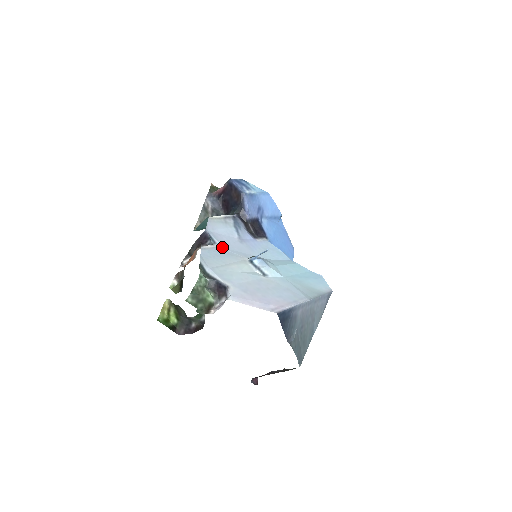
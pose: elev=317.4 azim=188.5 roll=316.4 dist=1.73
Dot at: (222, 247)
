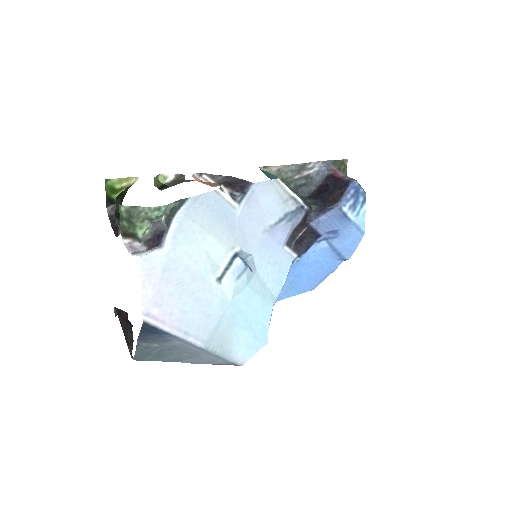
Dot at: (238, 213)
